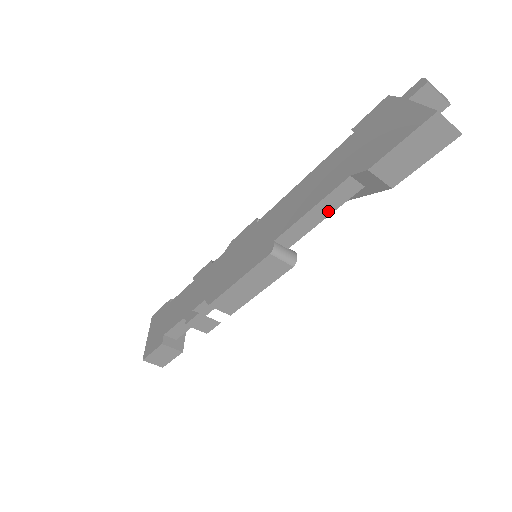
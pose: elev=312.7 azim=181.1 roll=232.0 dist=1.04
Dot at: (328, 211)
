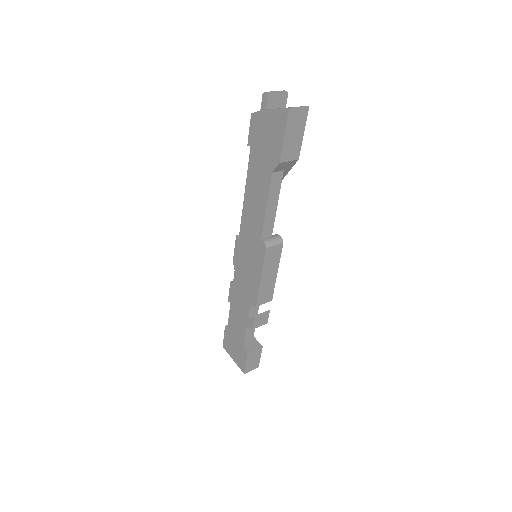
Dot at: (276, 199)
